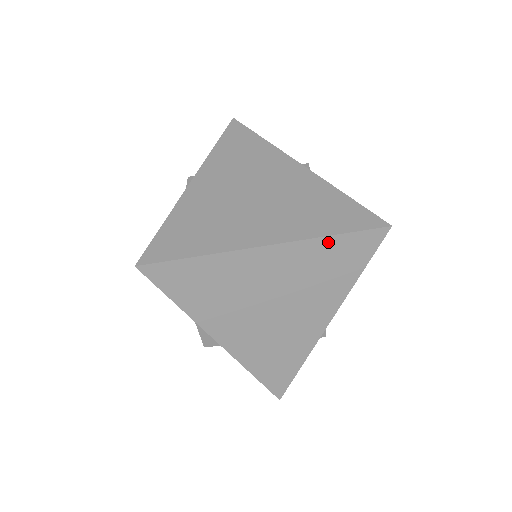
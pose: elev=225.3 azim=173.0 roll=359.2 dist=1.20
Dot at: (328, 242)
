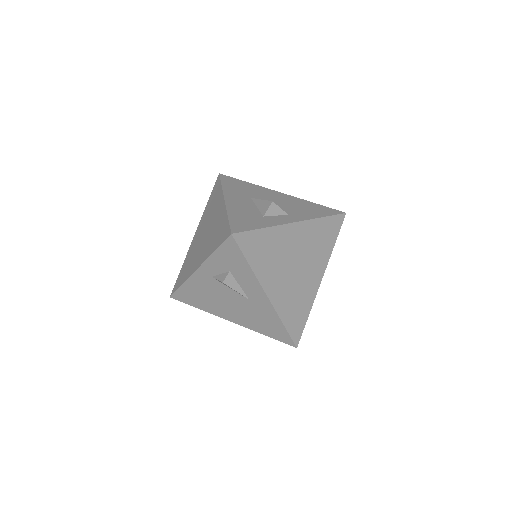
Dot at: (332, 247)
